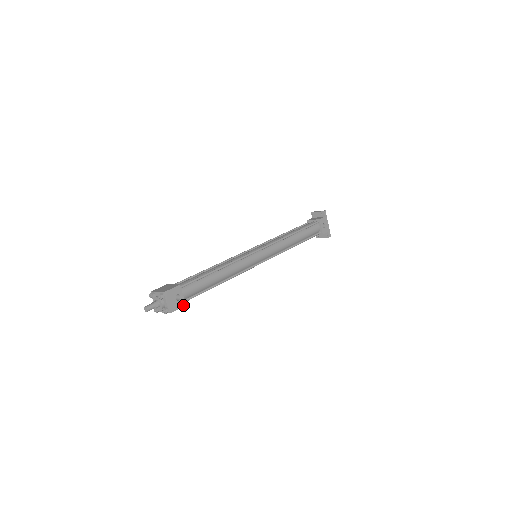
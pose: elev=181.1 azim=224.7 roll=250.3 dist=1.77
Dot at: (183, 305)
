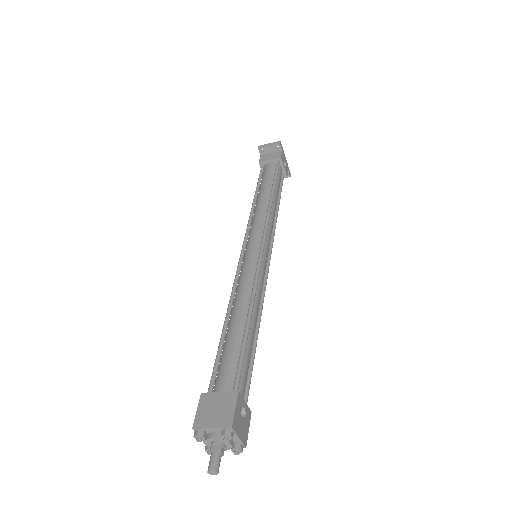
Dot at: (249, 416)
